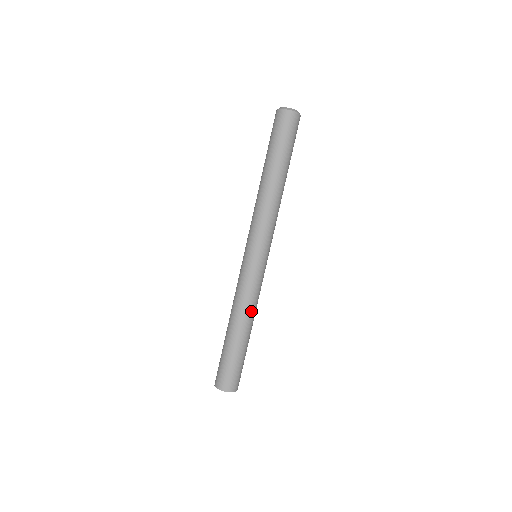
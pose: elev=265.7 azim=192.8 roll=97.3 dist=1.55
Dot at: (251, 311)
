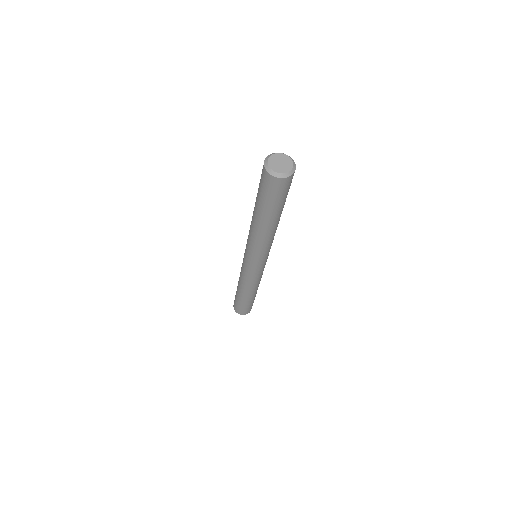
Dot at: (256, 286)
